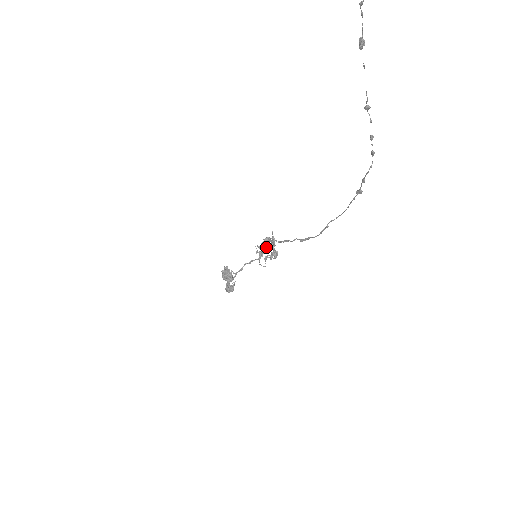
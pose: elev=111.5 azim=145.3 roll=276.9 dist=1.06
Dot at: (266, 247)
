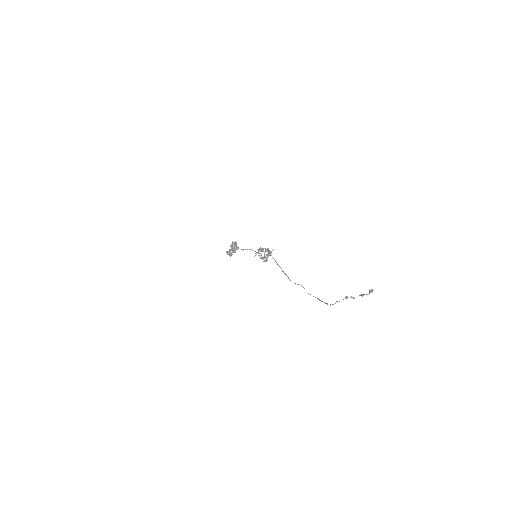
Dot at: (264, 254)
